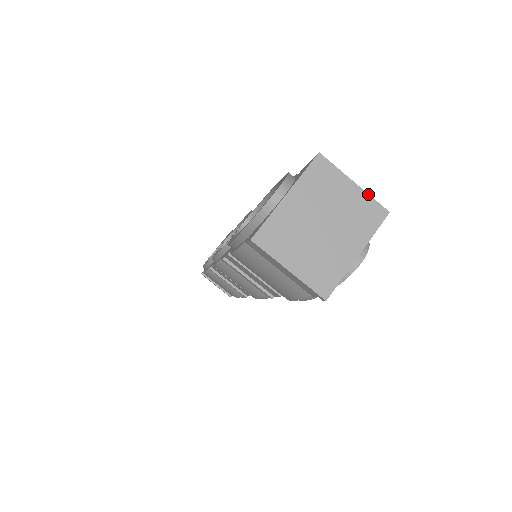
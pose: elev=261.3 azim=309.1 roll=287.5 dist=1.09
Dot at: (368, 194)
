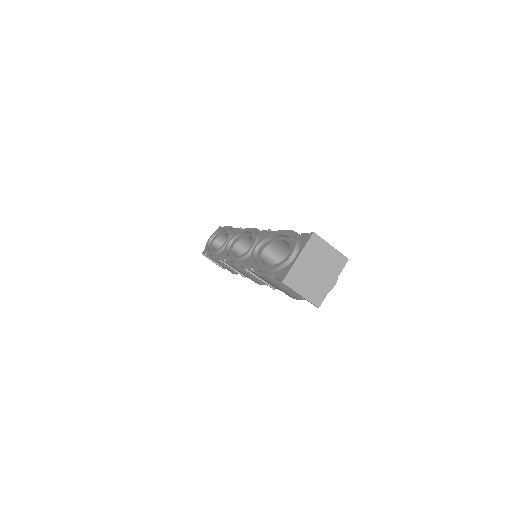
Dot at: (338, 251)
